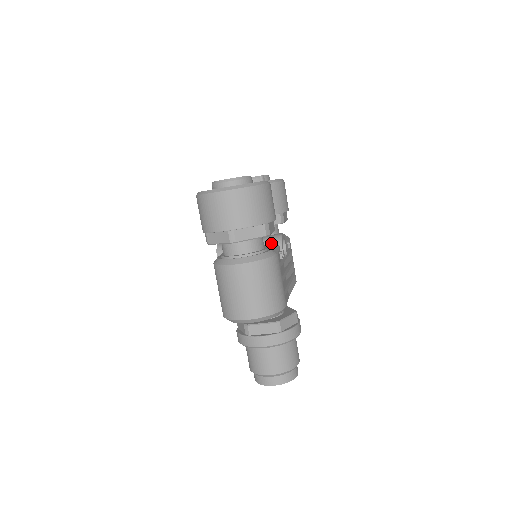
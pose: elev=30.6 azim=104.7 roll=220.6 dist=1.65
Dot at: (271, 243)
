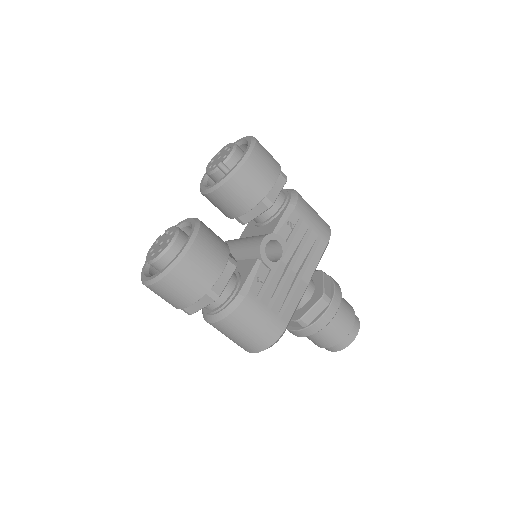
Dot at: (253, 257)
